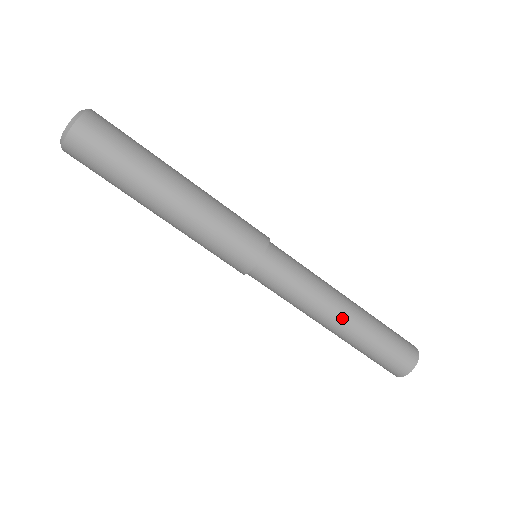
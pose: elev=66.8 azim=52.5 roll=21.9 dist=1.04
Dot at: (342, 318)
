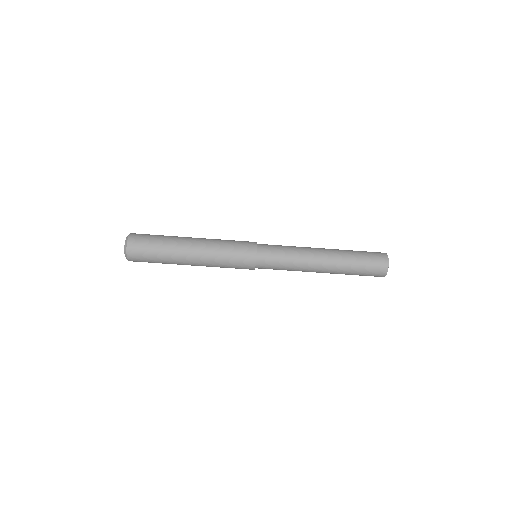
Dot at: (324, 254)
